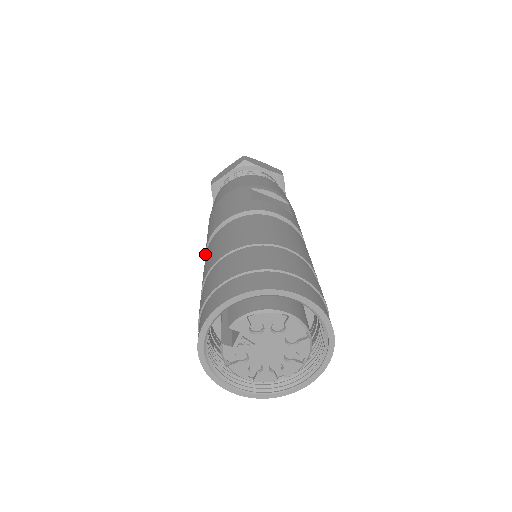
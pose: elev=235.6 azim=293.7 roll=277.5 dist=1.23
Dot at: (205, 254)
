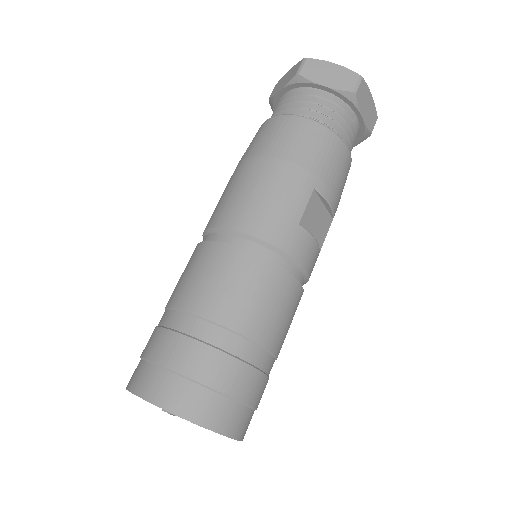
Dot at: (212, 228)
